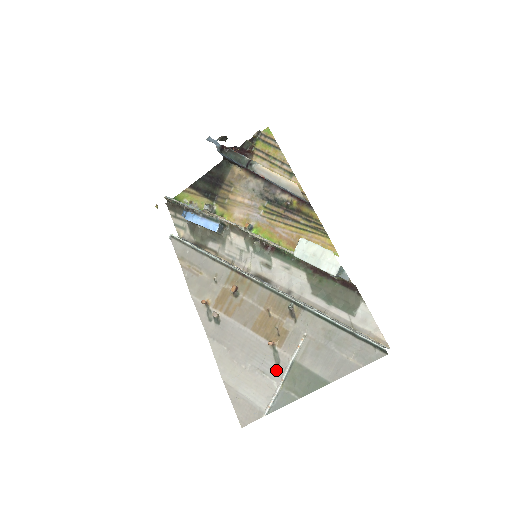
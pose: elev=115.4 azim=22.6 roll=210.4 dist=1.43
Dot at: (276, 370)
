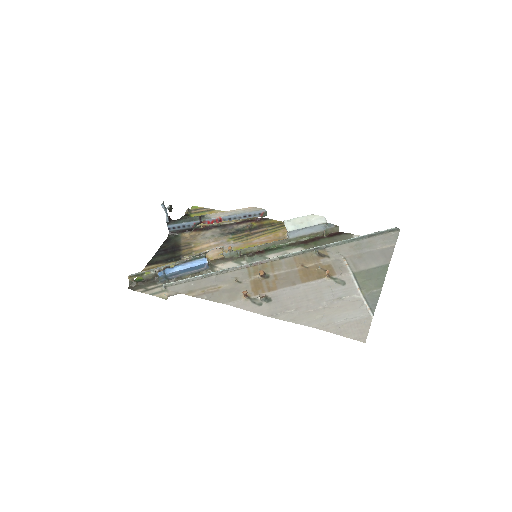
Dot at: (347, 288)
